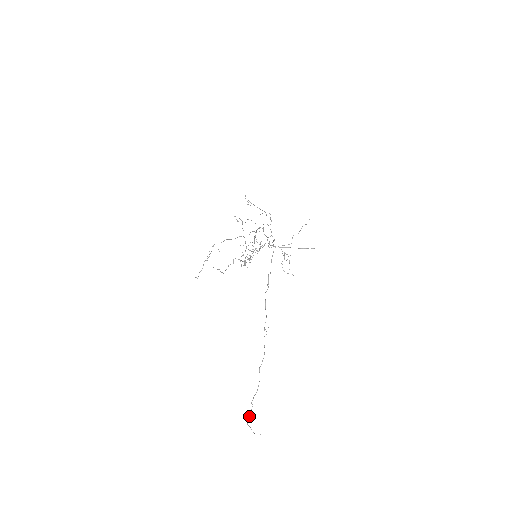
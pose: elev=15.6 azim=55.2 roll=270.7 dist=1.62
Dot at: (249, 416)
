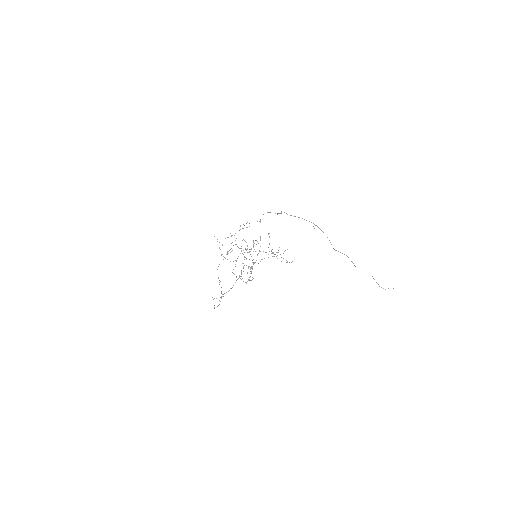
Dot at: occluded
